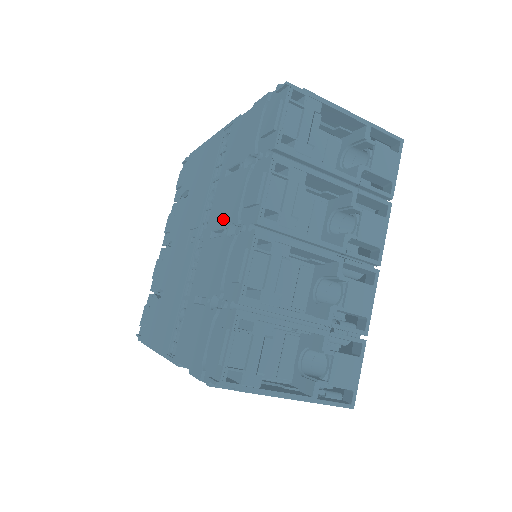
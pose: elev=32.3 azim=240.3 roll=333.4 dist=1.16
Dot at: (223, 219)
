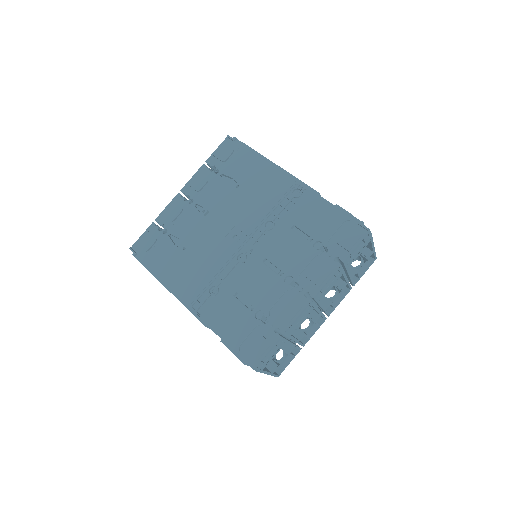
Dot at: (282, 262)
